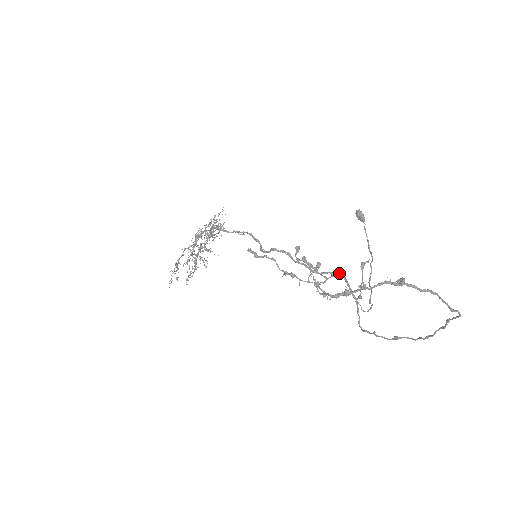
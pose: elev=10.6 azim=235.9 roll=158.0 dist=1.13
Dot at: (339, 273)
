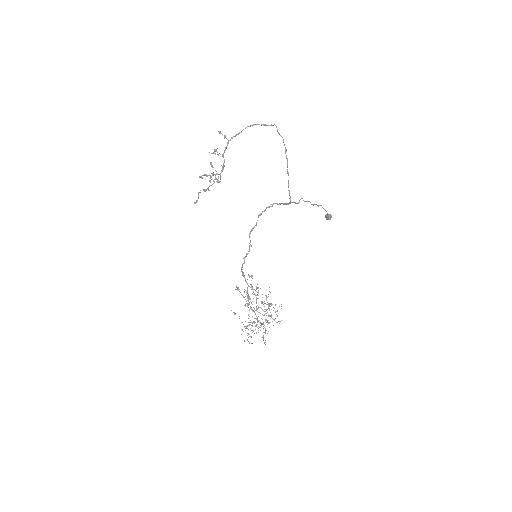
Dot at: occluded
